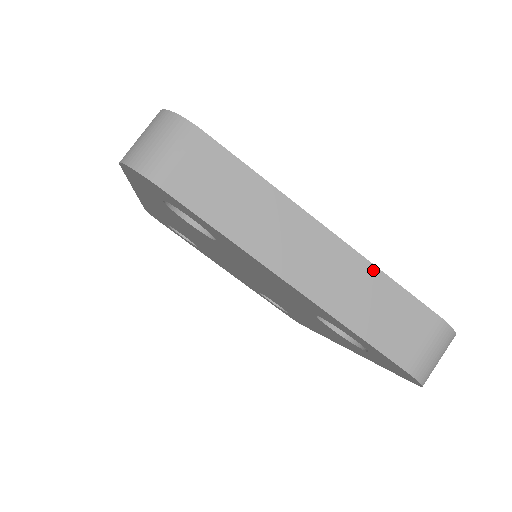
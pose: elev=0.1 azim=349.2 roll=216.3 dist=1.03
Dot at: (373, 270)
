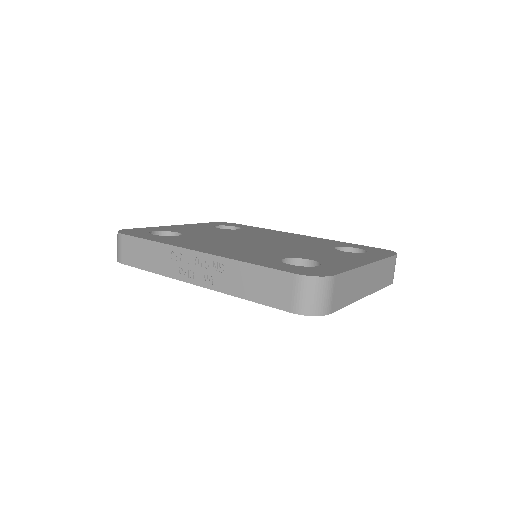
Dot at: (381, 262)
